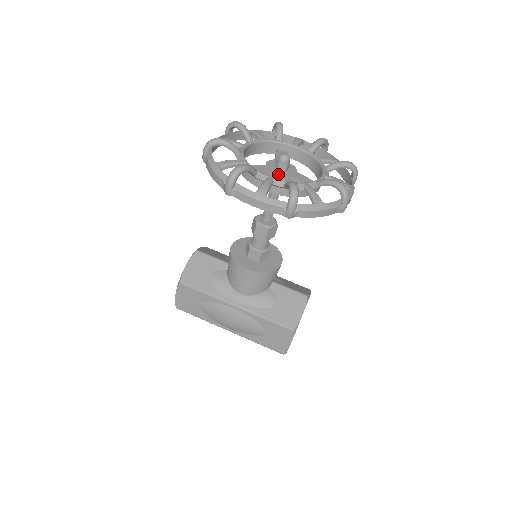
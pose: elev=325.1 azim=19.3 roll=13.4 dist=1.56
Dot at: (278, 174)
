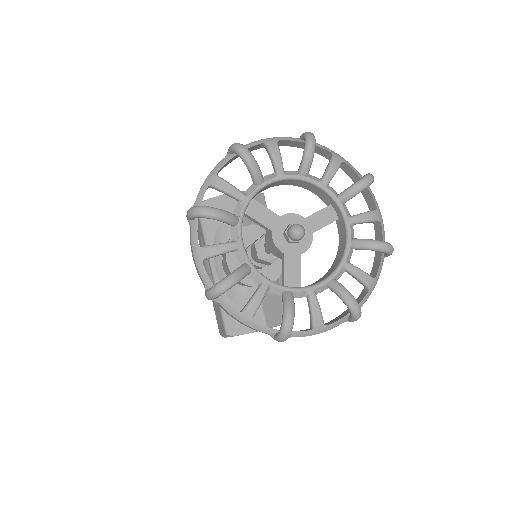
Dot at: (273, 240)
